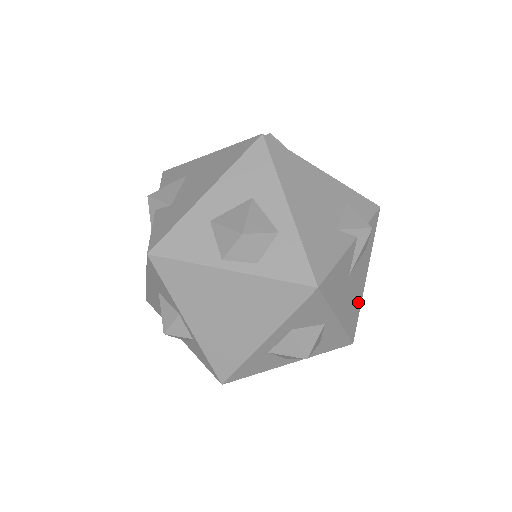
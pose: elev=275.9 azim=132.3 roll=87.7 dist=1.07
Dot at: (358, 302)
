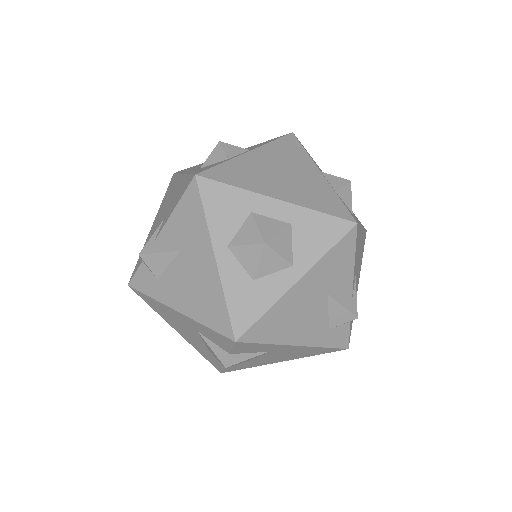
Dot at: (282, 334)
